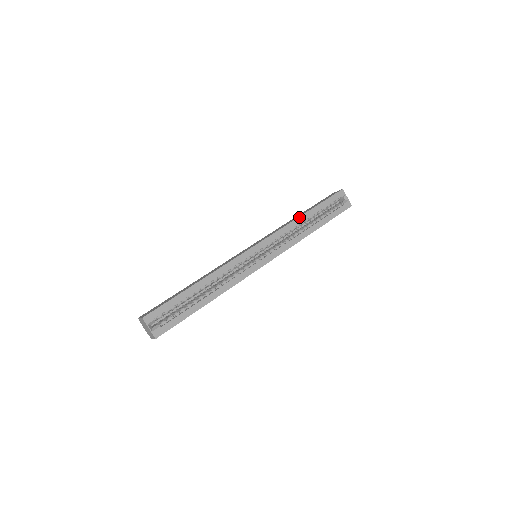
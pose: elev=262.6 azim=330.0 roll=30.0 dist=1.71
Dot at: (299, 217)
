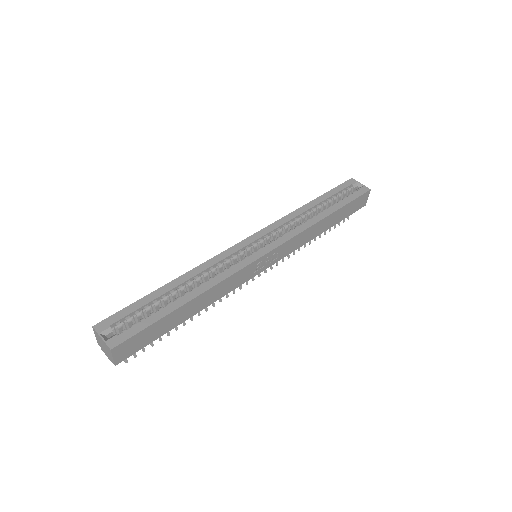
Dot at: (301, 207)
